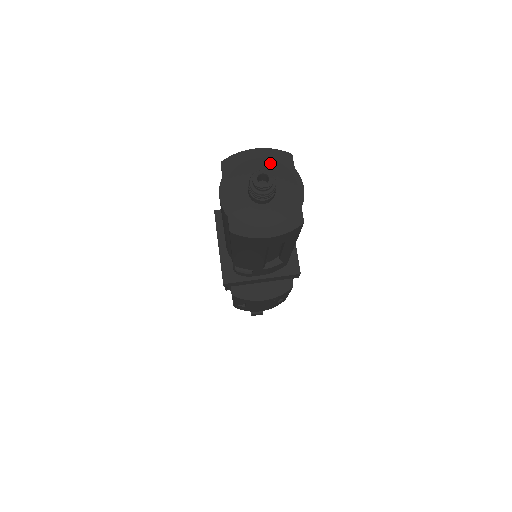
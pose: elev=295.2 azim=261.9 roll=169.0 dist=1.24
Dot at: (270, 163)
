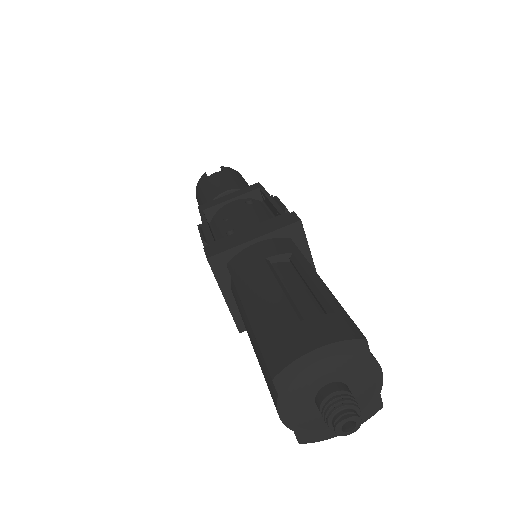
Dot at: (339, 361)
